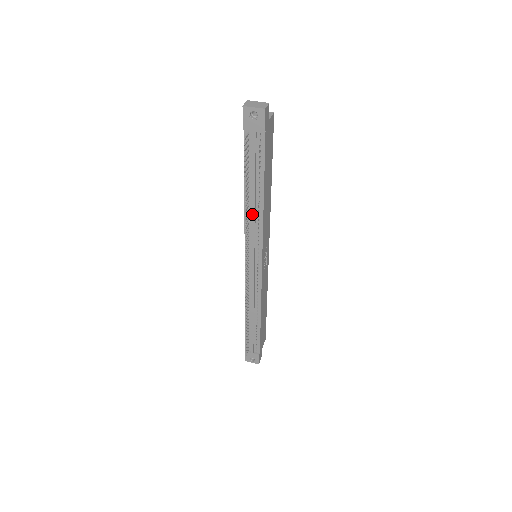
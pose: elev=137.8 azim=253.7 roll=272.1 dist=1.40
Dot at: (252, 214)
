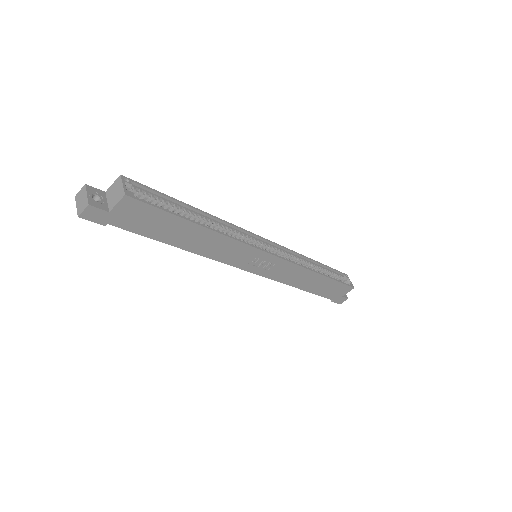
Dot at: occluded
